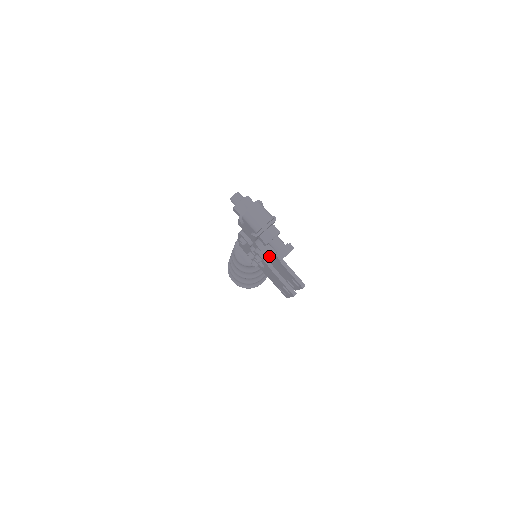
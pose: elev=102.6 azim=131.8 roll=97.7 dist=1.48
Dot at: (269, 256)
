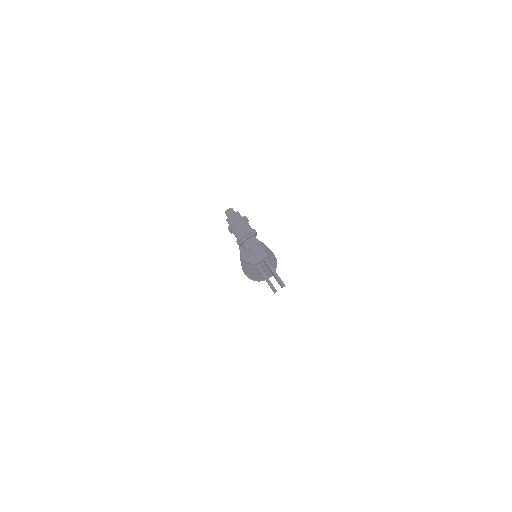
Dot at: occluded
